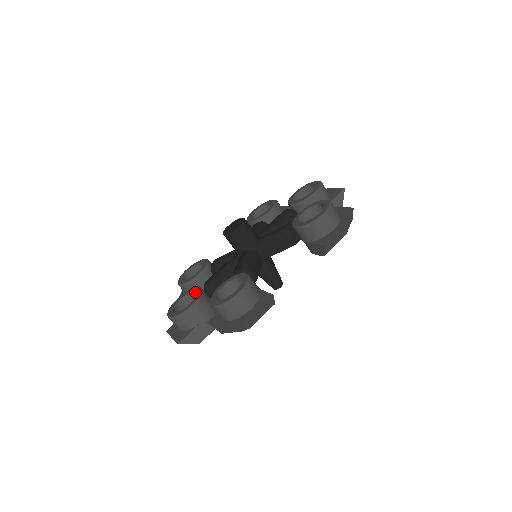
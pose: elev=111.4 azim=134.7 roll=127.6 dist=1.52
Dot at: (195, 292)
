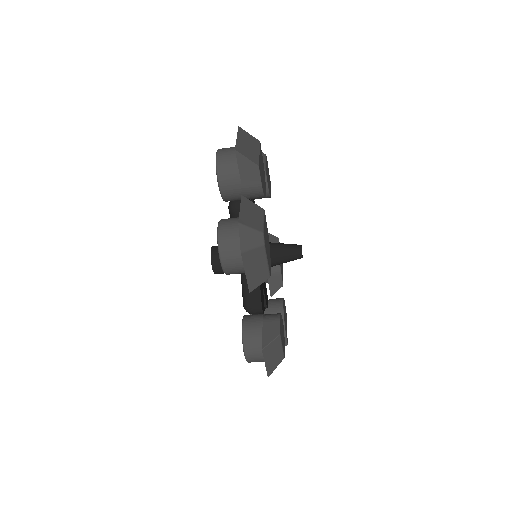
Dot at: occluded
